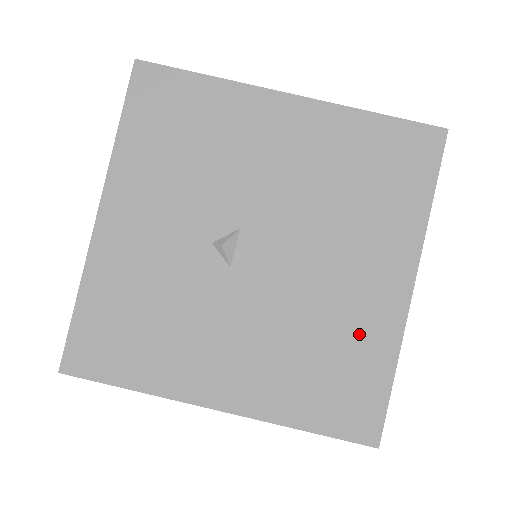
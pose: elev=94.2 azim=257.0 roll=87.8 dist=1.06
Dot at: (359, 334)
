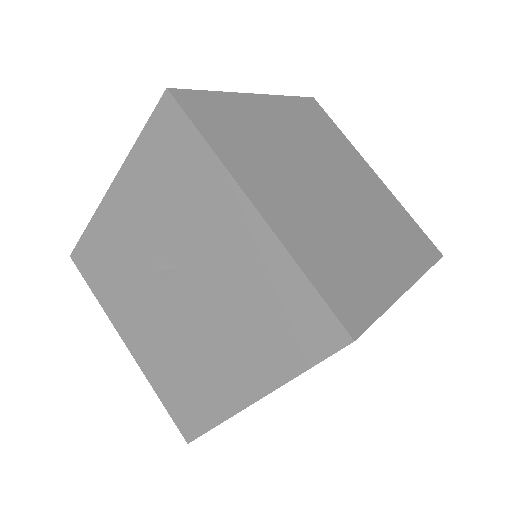
Dot at: (209, 389)
